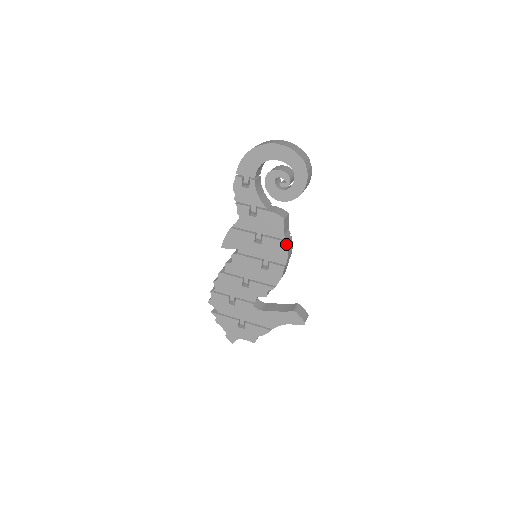
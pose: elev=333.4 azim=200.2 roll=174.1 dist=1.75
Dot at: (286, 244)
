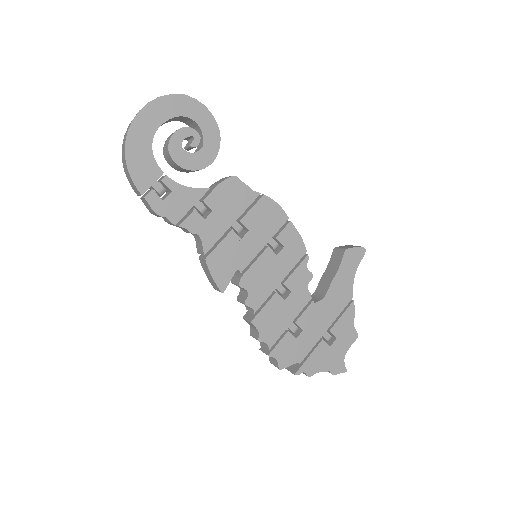
Dot at: (265, 198)
